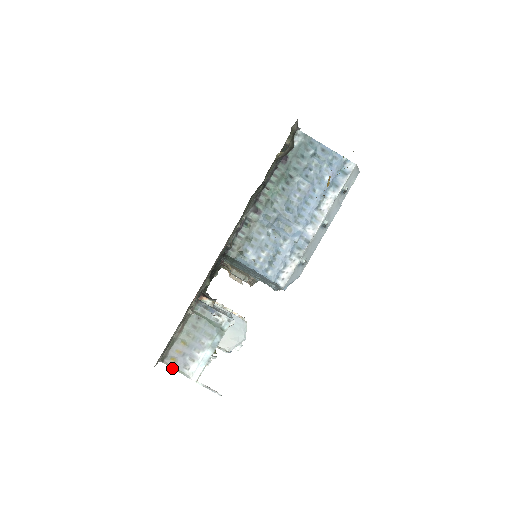
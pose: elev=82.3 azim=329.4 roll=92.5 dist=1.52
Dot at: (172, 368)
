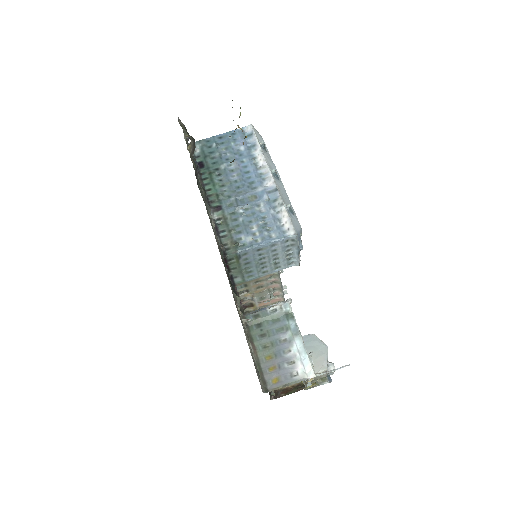
Dot at: (282, 387)
